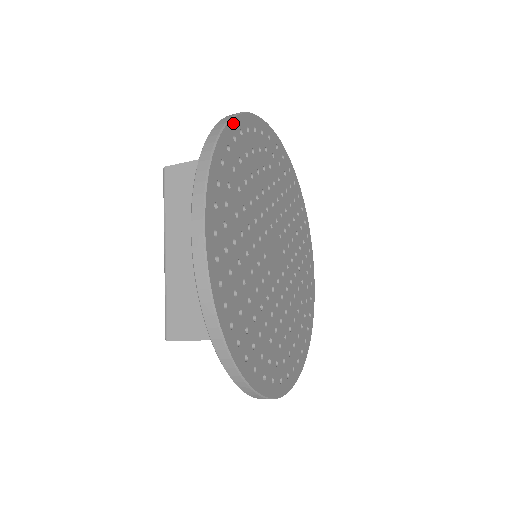
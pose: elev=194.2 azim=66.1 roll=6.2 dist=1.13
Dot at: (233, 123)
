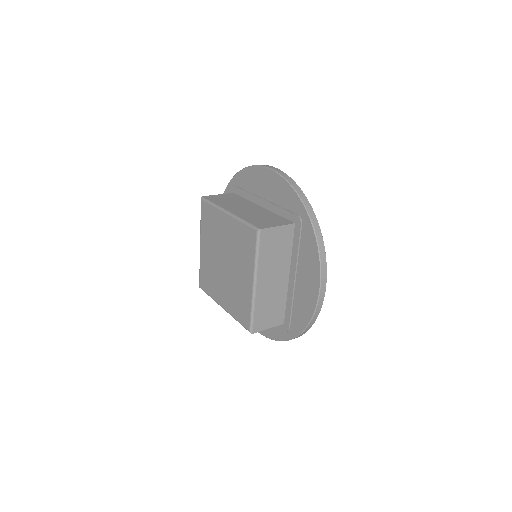
Dot at: (309, 206)
